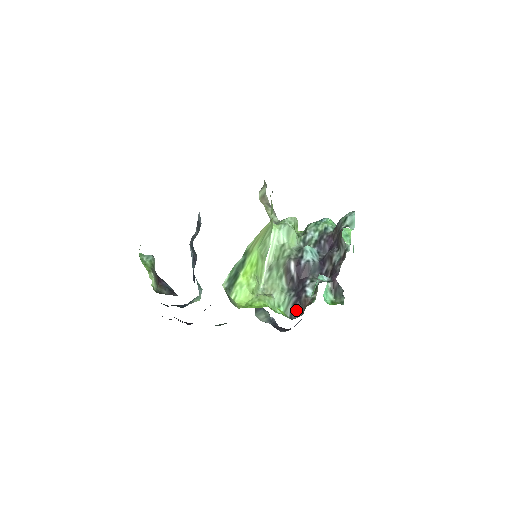
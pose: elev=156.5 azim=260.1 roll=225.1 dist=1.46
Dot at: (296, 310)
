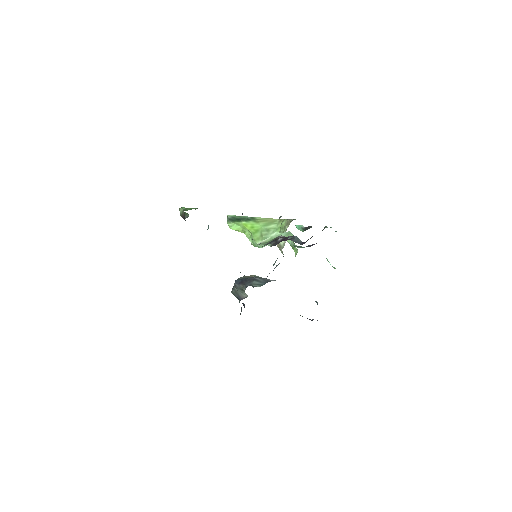
Dot at: (270, 242)
